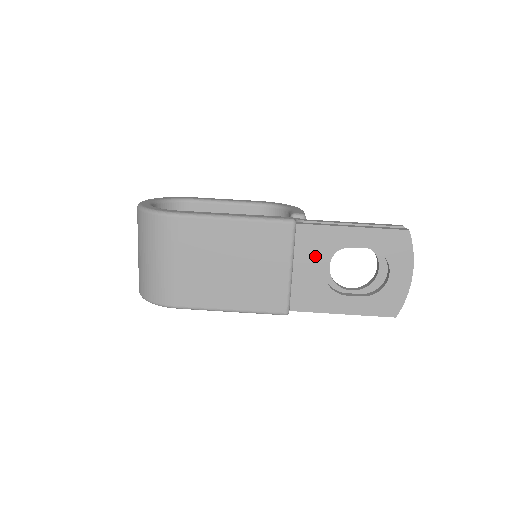
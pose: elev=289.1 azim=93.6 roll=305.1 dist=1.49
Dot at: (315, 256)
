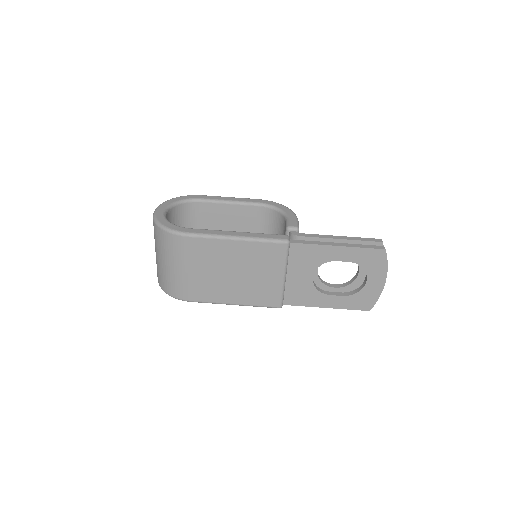
Dot at: (305, 267)
